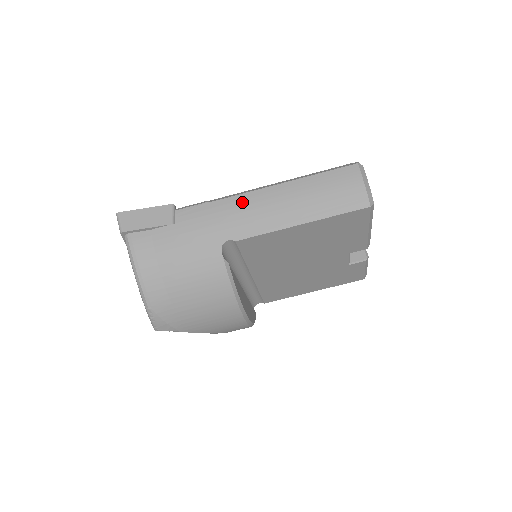
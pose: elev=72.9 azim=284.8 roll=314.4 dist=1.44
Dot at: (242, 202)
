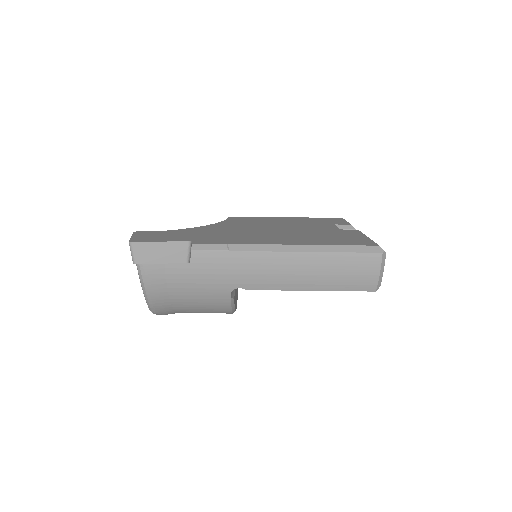
Dot at: (261, 260)
